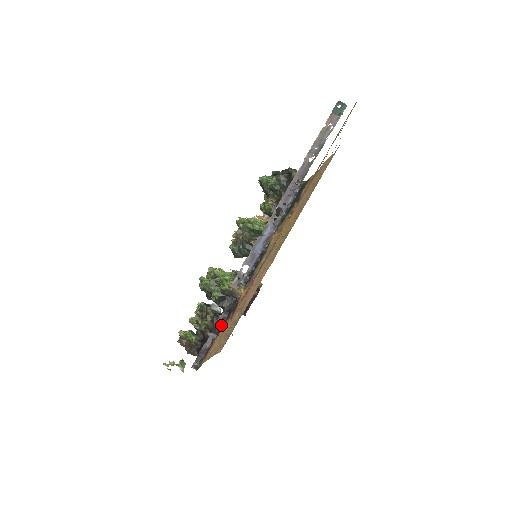
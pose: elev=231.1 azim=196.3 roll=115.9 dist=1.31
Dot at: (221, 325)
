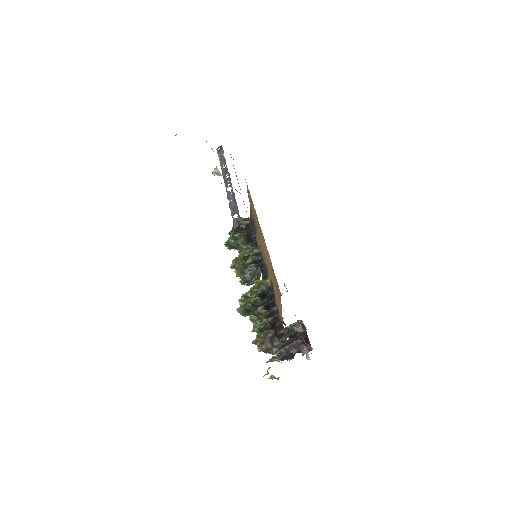
Dot at: (275, 306)
